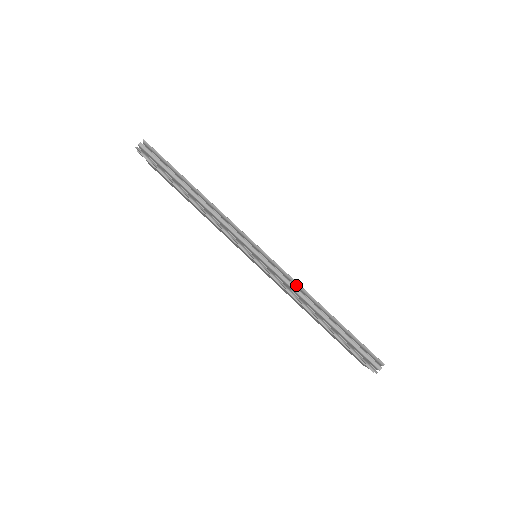
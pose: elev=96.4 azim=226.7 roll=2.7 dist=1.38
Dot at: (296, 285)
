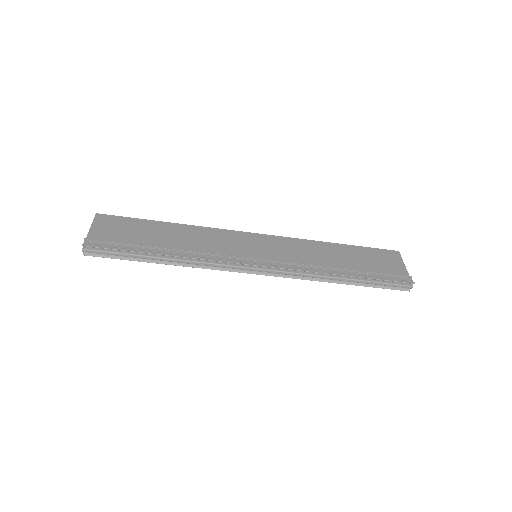
Dot at: (307, 271)
